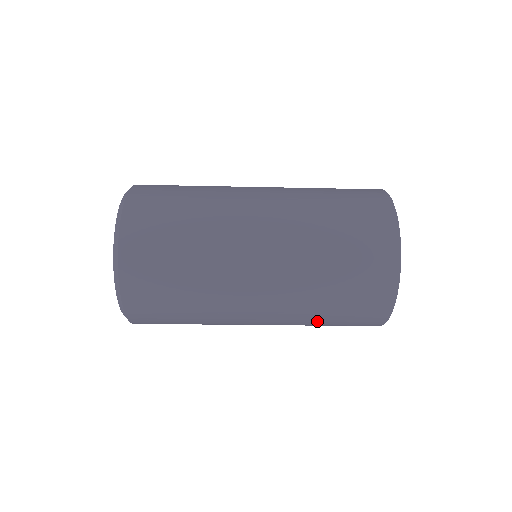
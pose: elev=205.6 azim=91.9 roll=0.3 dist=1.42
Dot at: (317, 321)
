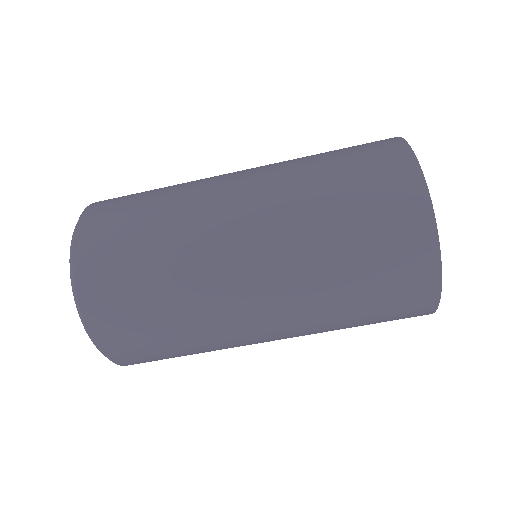
Dot at: occluded
